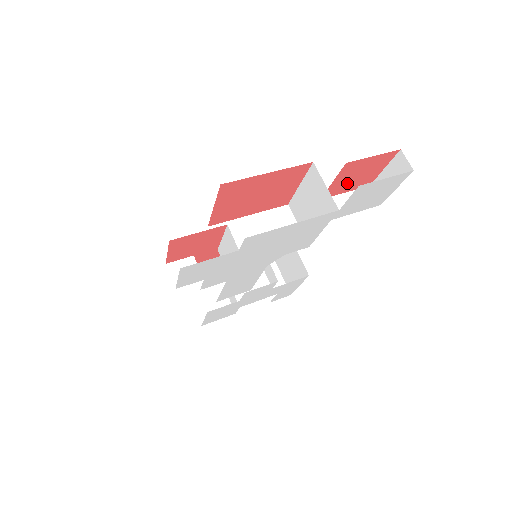
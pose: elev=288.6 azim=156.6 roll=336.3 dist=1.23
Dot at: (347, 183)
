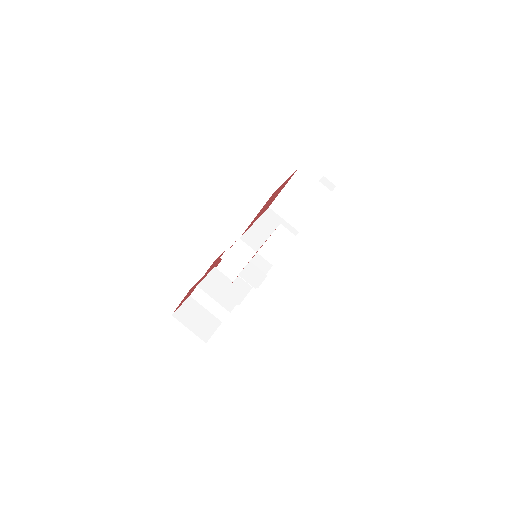
Dot at: occluded
